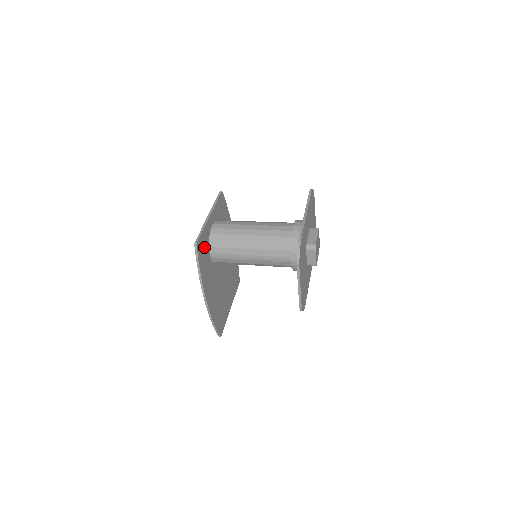
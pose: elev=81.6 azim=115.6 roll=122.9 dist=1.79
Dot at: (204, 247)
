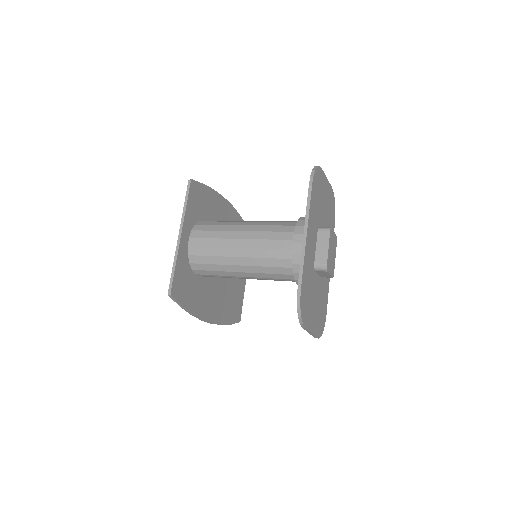
Dot at: (184, 280)
